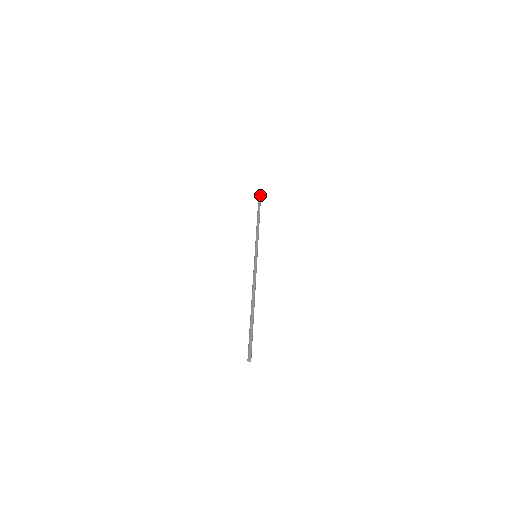
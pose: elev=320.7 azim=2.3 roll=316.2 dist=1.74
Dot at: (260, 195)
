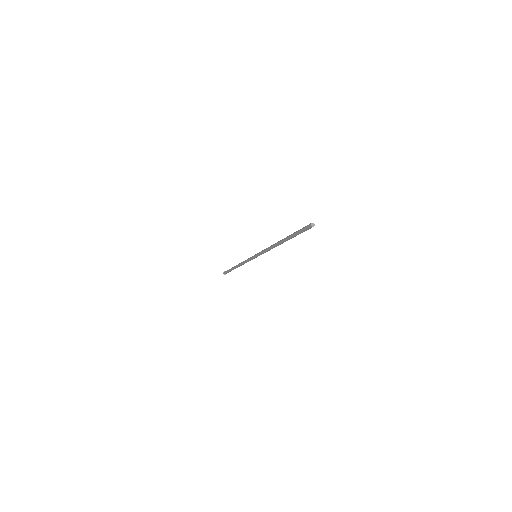
Dot at: occluded
